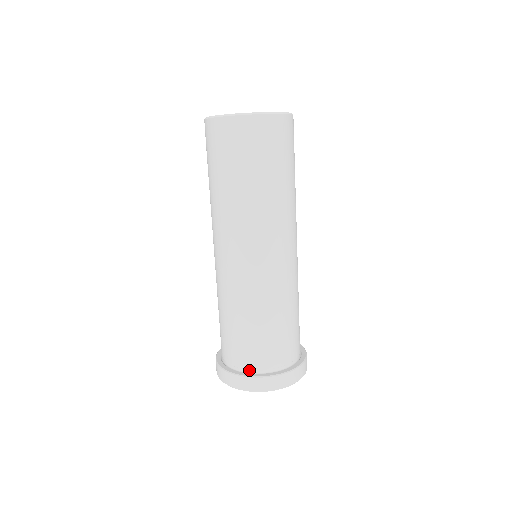
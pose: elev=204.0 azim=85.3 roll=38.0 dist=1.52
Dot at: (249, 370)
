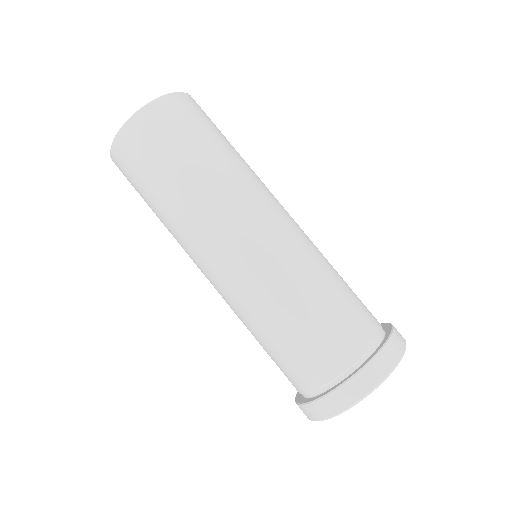
Dot at: (327, 385)
